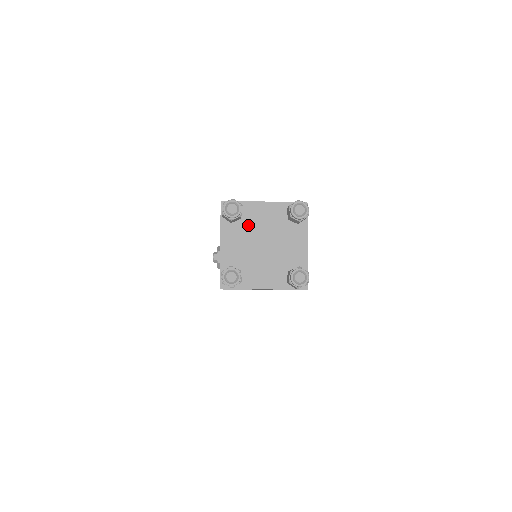
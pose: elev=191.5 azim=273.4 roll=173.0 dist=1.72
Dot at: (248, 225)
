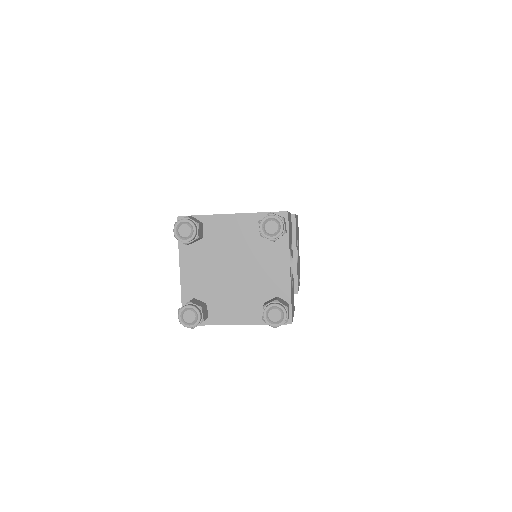
Dot at: (212, 245)
